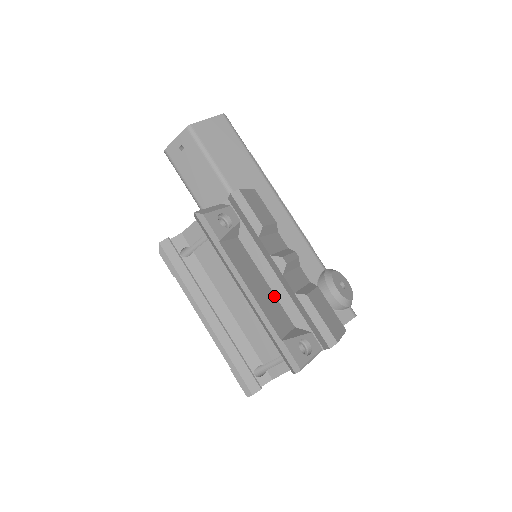
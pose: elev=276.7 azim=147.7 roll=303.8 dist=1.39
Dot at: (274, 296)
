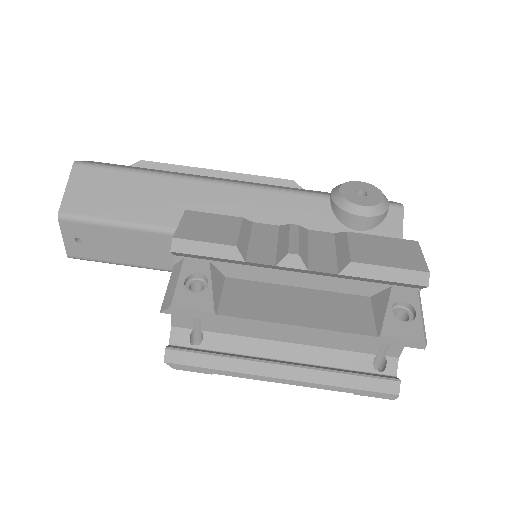
Dot at: (320, 292)
